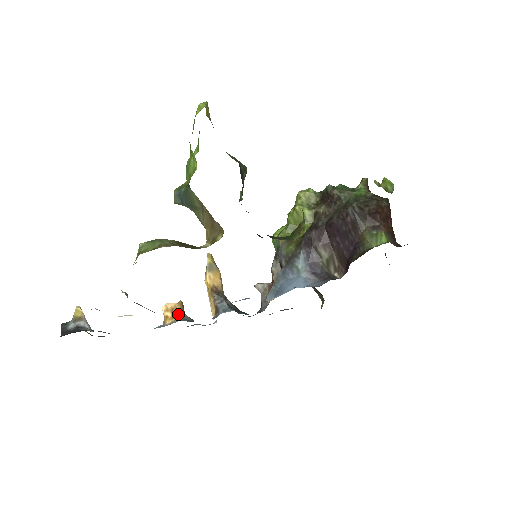
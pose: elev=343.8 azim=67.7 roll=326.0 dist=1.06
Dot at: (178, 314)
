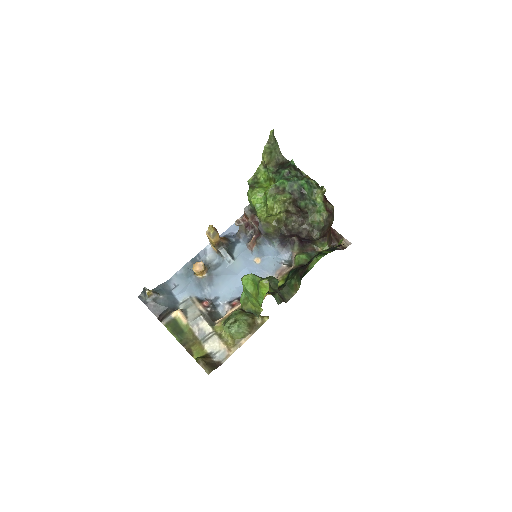
Dot at: (204, 272)
